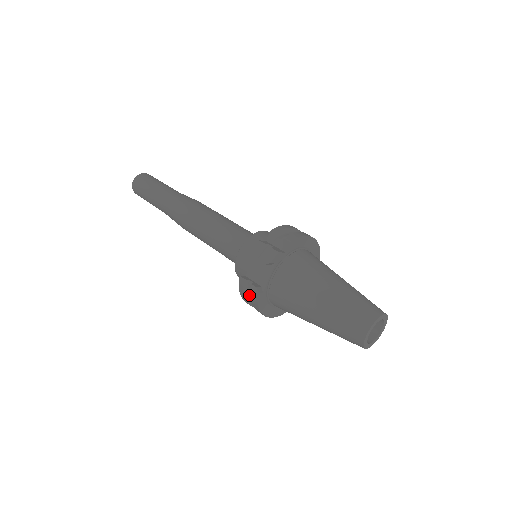
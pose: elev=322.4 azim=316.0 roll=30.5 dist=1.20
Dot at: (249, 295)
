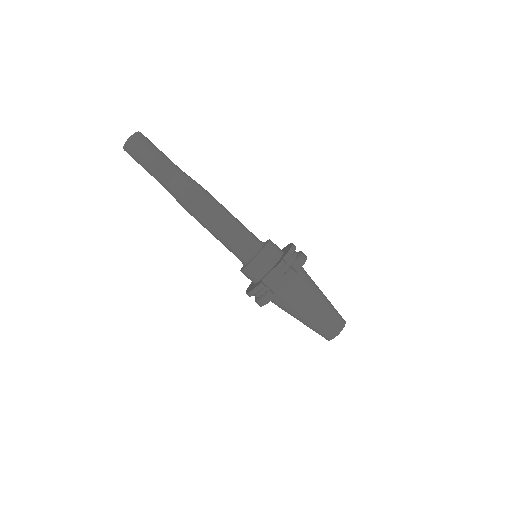
Dot at: (257, 293)
